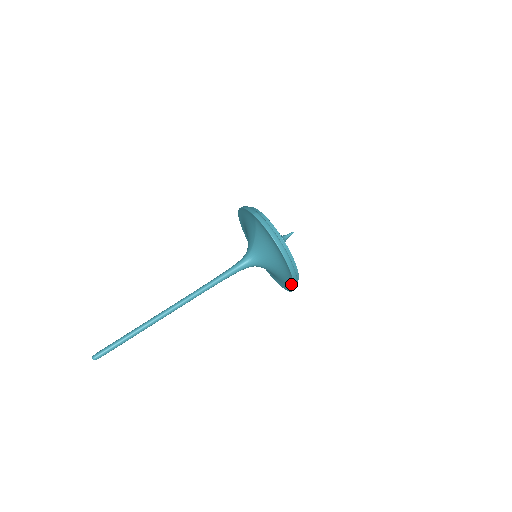
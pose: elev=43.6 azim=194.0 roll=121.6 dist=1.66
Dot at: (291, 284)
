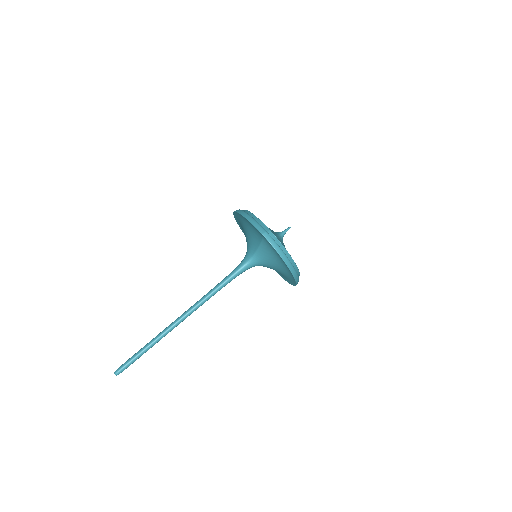
Dot at: (290, 282)
